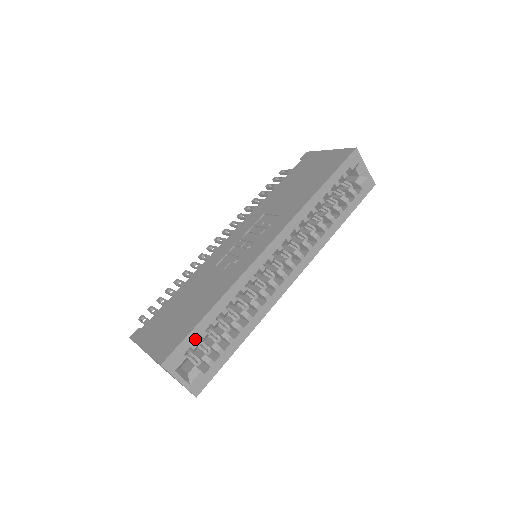
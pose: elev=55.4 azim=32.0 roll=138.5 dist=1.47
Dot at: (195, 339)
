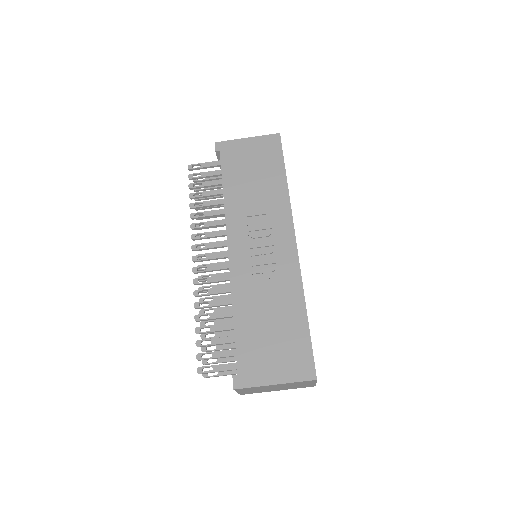
Dot at: occluded
